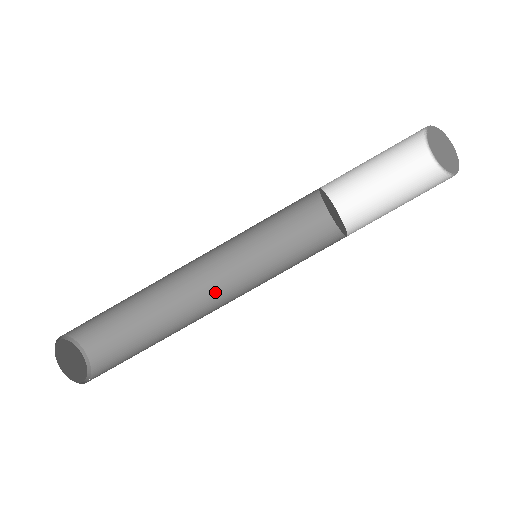
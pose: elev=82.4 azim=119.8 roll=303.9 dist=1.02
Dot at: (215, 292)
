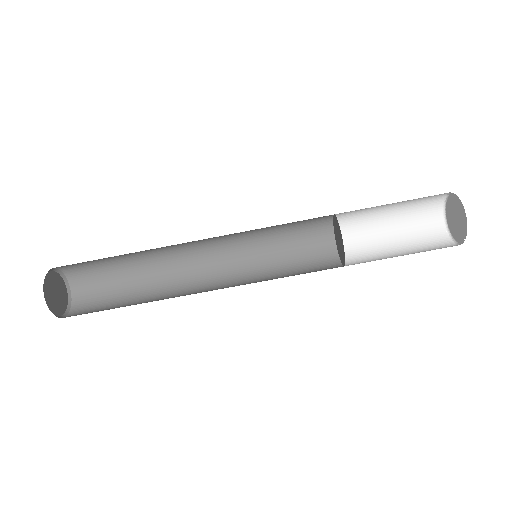
Dot at: (207, 274)
